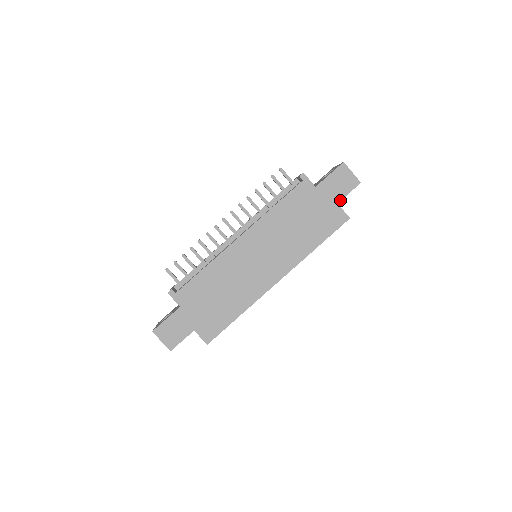
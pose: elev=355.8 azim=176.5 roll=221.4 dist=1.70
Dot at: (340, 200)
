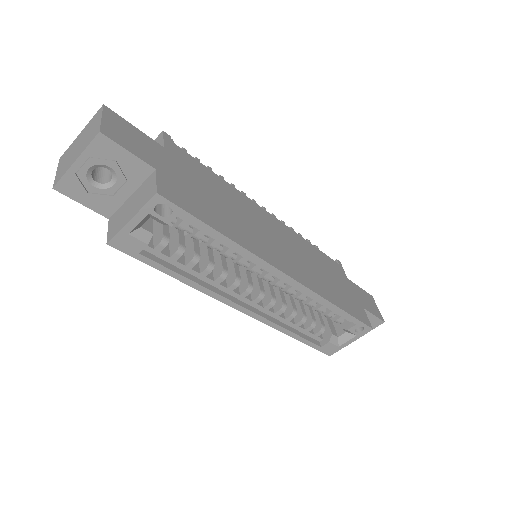
Dot at: (366, 309)
